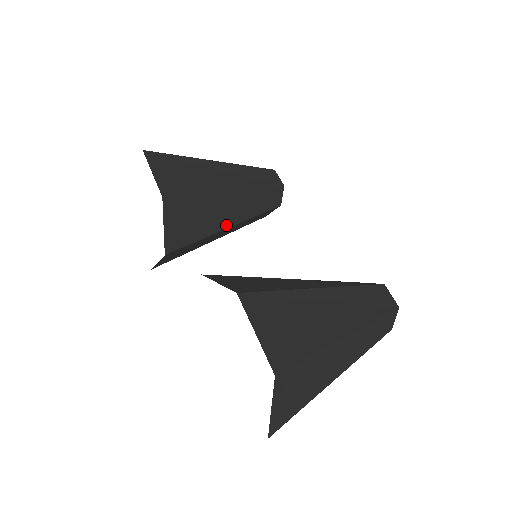
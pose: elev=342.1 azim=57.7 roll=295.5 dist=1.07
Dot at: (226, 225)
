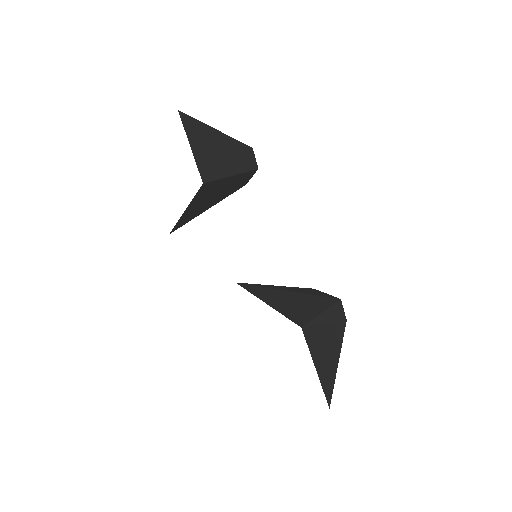
Dot at: (213, 204)
